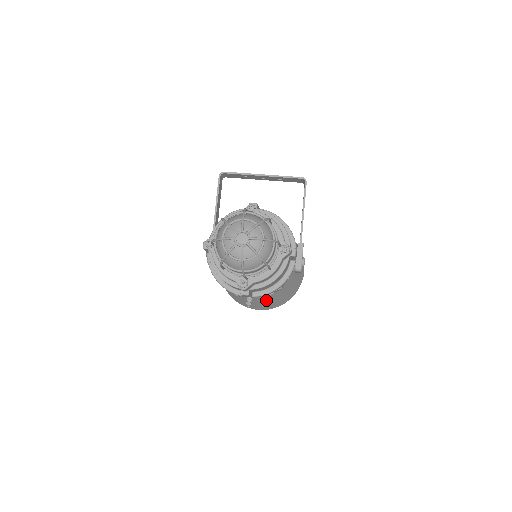
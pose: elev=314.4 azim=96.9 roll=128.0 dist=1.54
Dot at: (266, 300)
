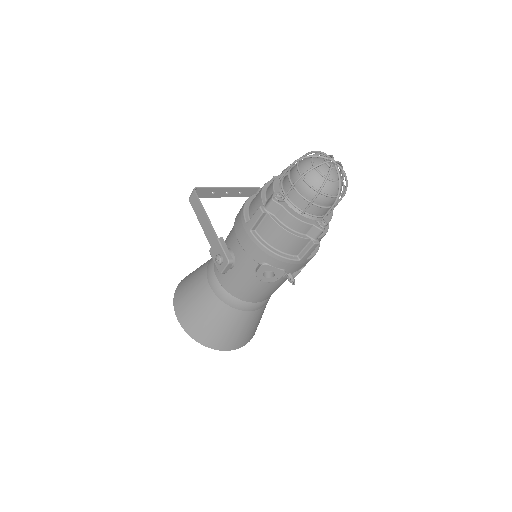
Dot at: (255, 320)
